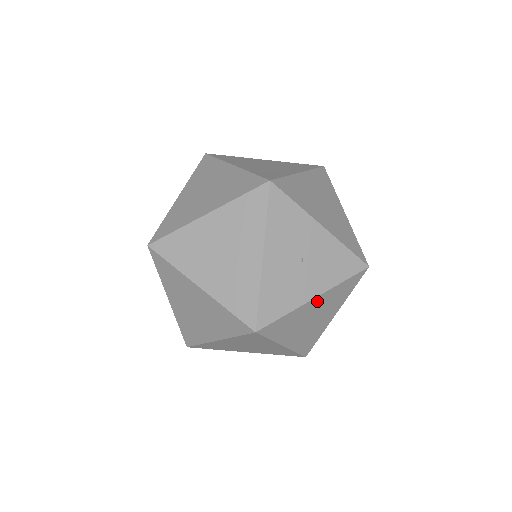
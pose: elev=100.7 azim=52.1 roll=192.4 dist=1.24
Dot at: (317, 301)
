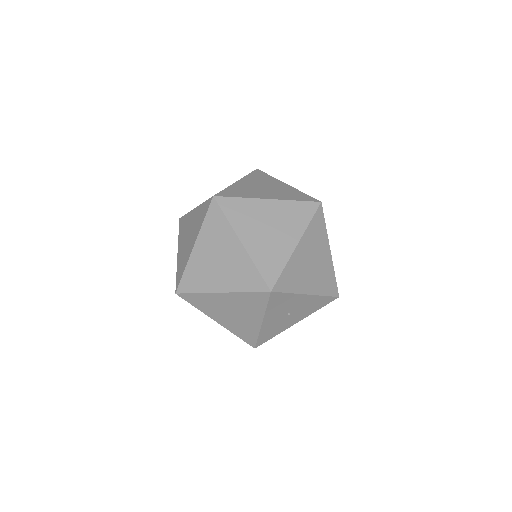
Dot at: occluded
